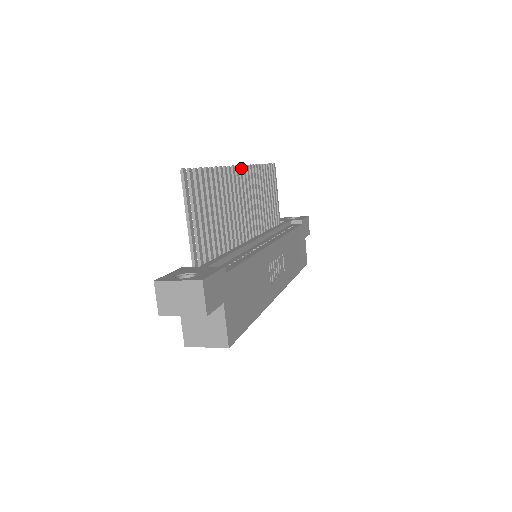
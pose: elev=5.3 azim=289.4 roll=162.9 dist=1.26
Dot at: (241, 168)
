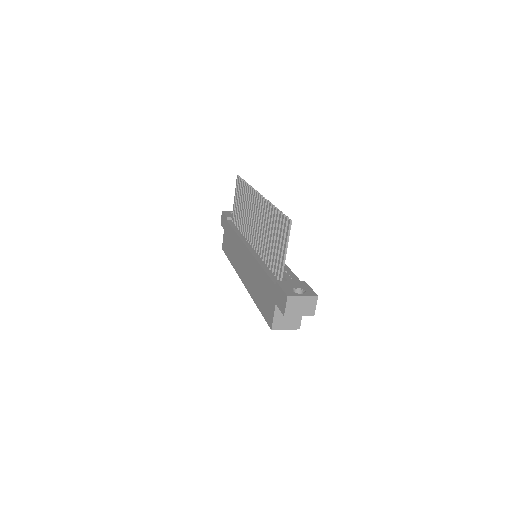
Dot at: occluded
